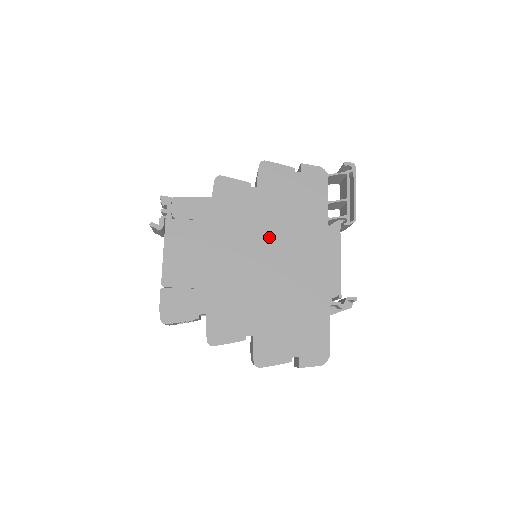
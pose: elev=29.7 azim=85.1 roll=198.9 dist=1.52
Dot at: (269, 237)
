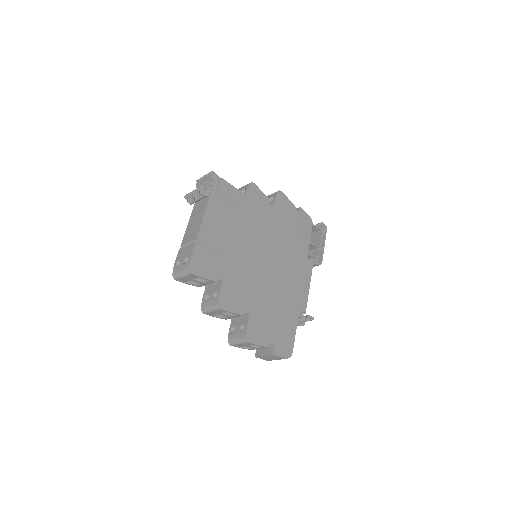
Dot at: (274, 246)
